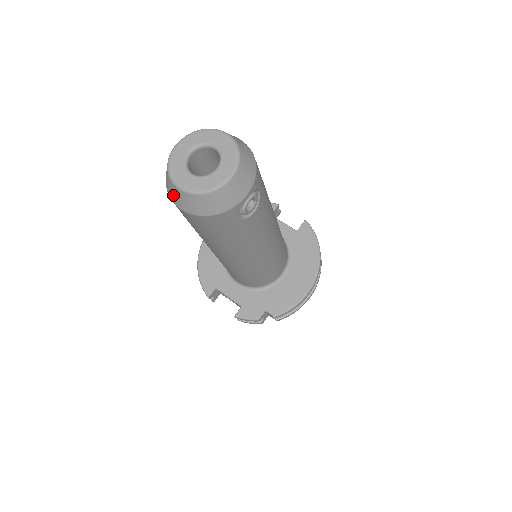
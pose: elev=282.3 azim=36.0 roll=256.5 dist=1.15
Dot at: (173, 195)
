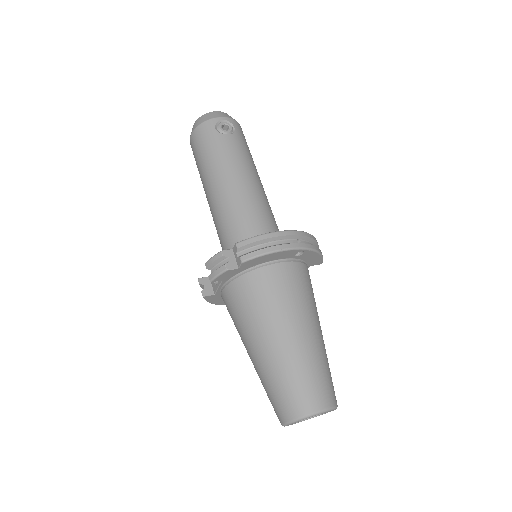
Dot at: occluded
